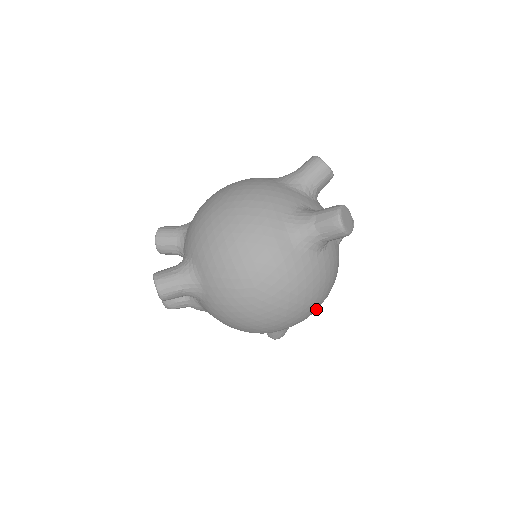
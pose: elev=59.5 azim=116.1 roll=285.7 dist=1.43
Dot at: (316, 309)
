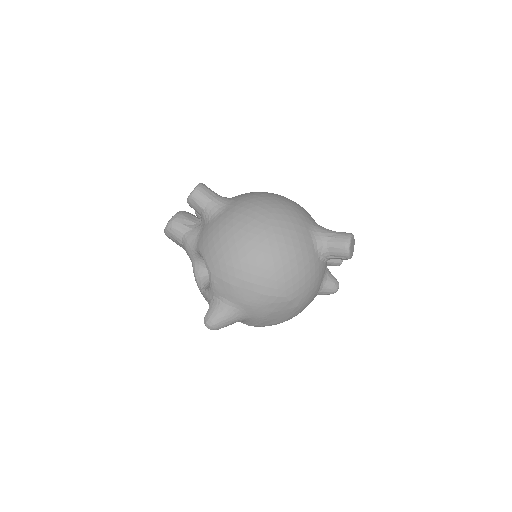
Dot at: (278, 296)
